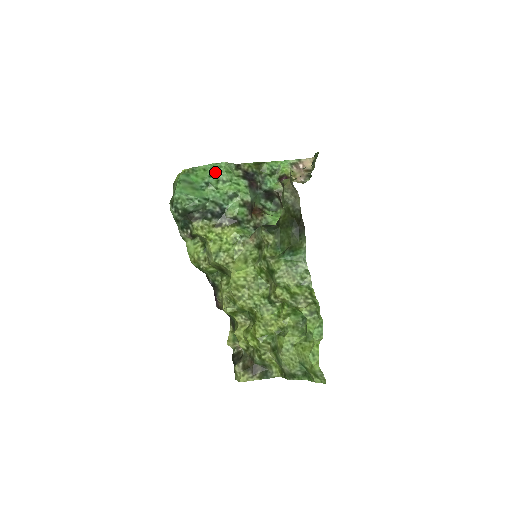
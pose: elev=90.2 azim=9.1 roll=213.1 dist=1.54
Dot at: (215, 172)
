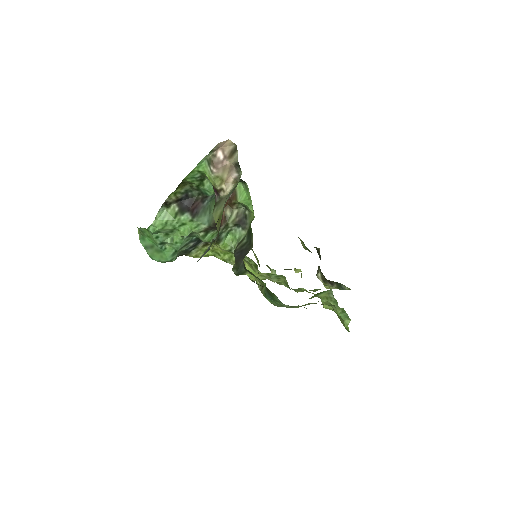
Dot at: (156, 233)
